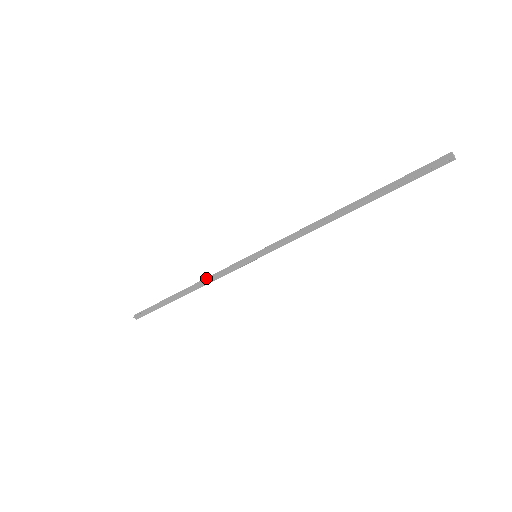
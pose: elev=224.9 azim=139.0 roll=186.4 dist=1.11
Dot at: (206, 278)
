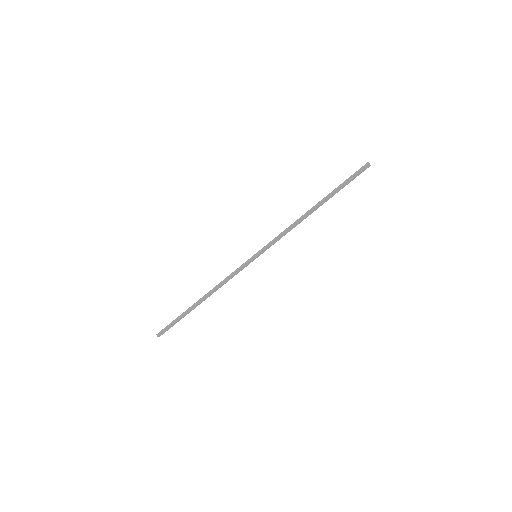
Dot at: (219, 284)
